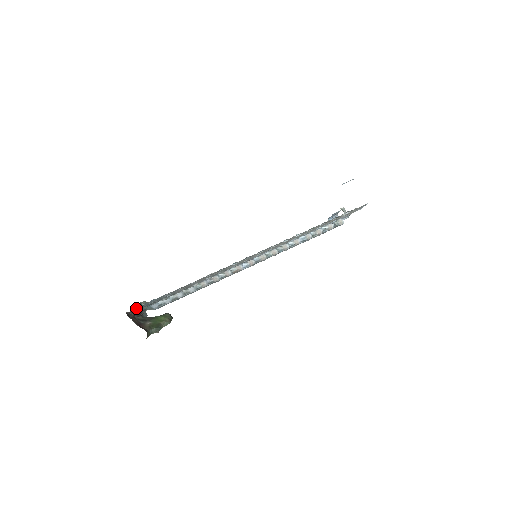
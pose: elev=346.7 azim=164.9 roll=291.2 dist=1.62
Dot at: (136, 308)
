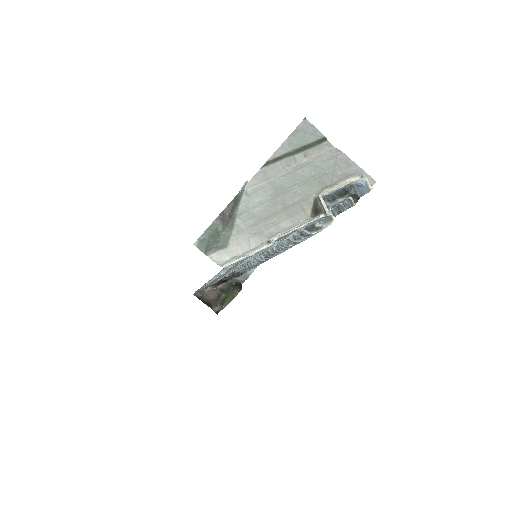
Dot at: occluded
